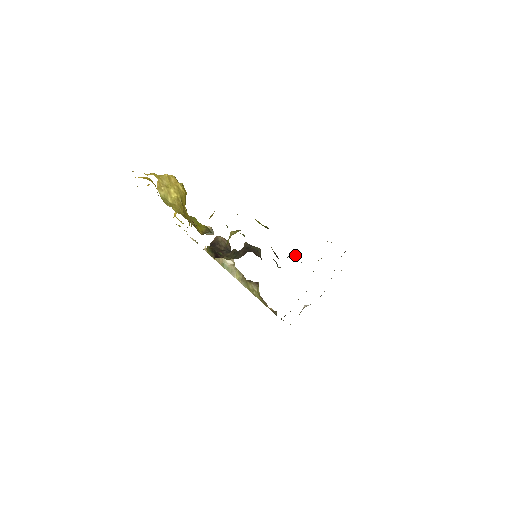
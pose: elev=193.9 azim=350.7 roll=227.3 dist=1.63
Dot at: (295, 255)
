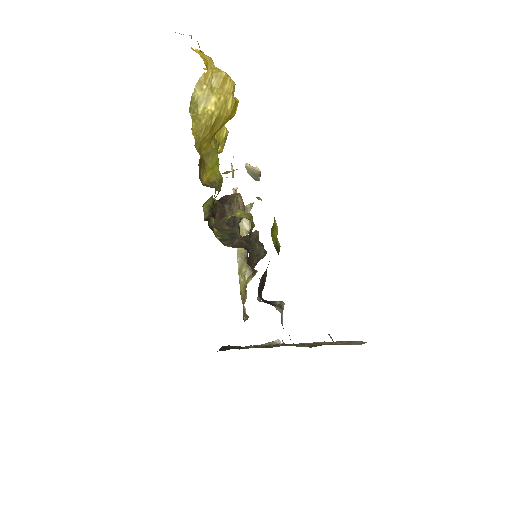
Dot at: (283, 307)
